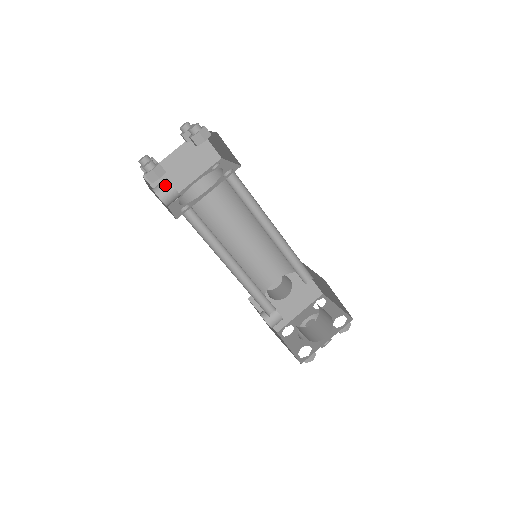
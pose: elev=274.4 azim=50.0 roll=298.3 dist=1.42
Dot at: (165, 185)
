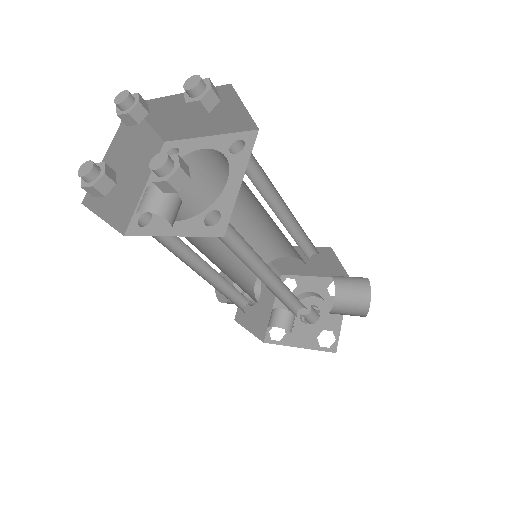
Dot at: (163, 195)
